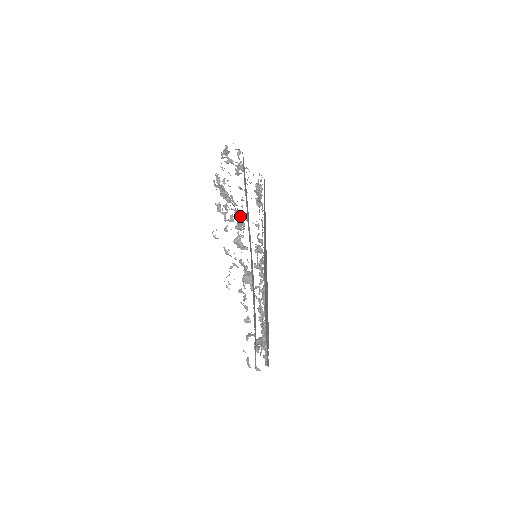
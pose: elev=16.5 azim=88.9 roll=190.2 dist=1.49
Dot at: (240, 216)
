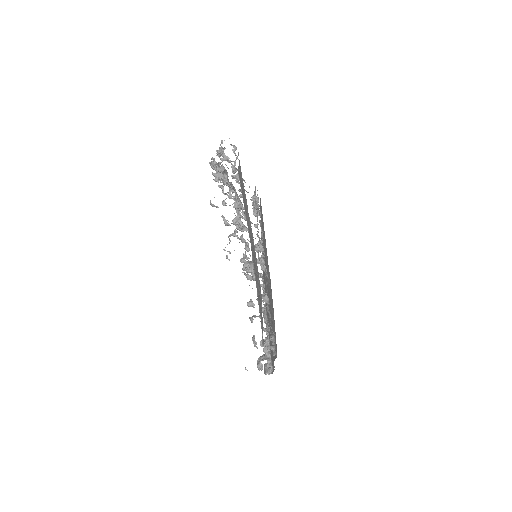
Dot at: occluded
